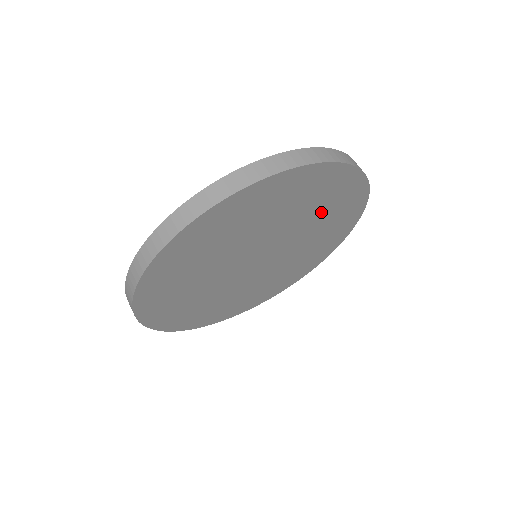
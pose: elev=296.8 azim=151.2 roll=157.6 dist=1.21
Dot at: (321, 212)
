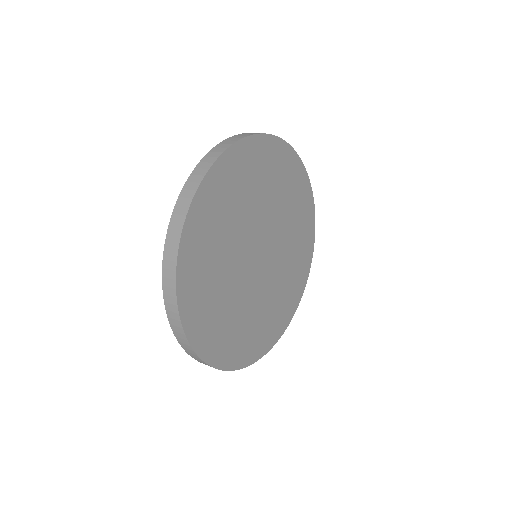
Dot at: (294, 220)
